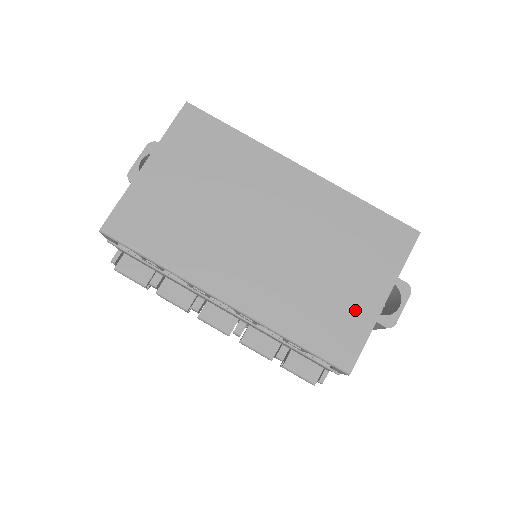
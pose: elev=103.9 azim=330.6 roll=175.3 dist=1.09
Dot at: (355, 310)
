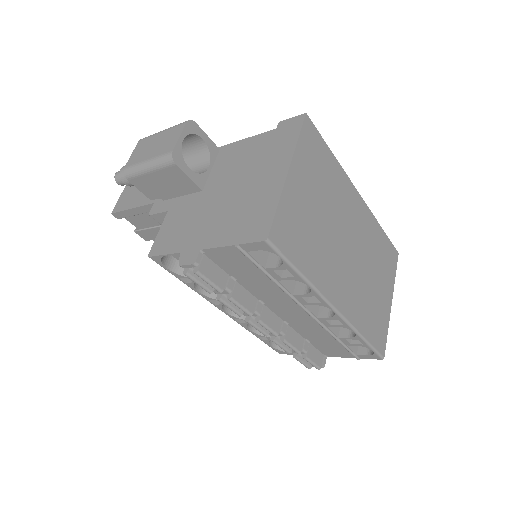
Dot at: (383, 311)
